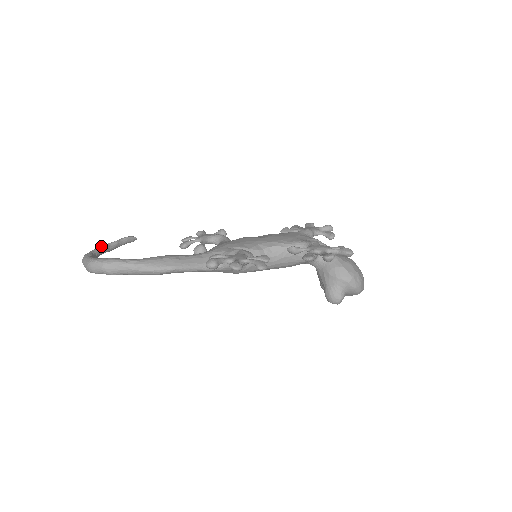
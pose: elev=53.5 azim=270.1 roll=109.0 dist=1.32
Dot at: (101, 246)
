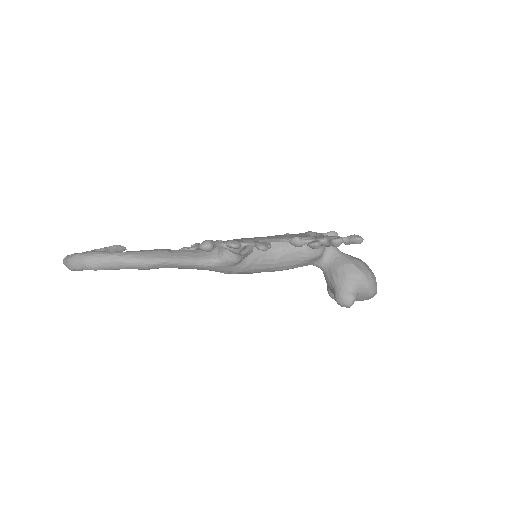
Dot at: (86, 251)
